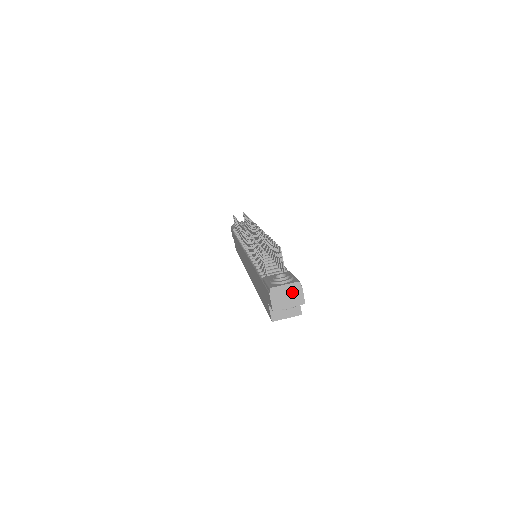
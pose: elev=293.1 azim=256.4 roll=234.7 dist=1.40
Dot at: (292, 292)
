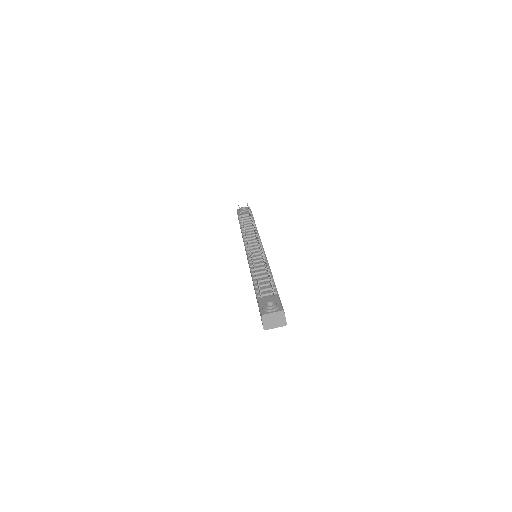
Dot at: (278, 317)
